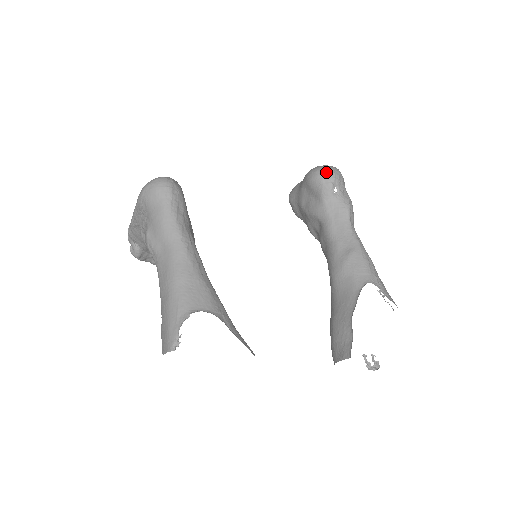
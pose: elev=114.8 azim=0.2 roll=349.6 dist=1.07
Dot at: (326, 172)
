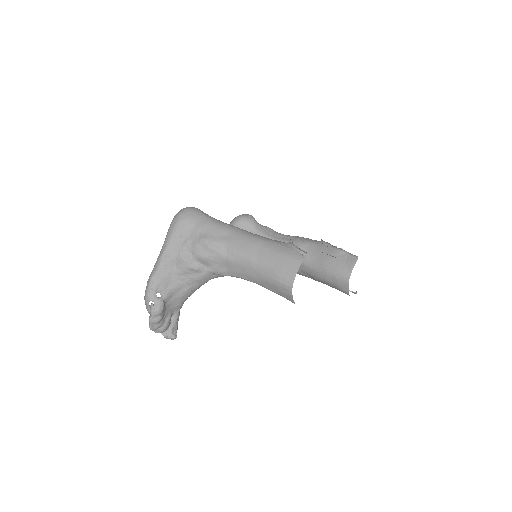
Dot at: (245, 215)
